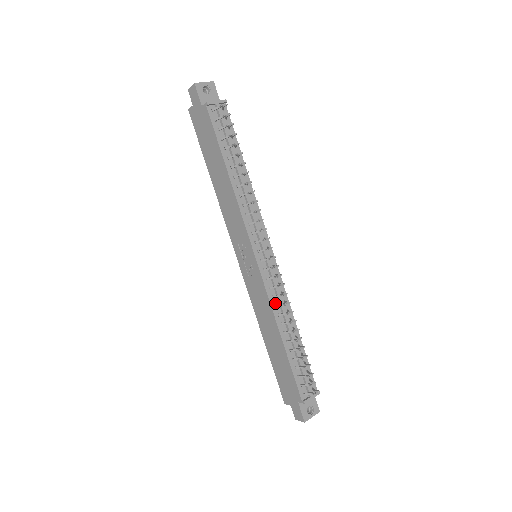
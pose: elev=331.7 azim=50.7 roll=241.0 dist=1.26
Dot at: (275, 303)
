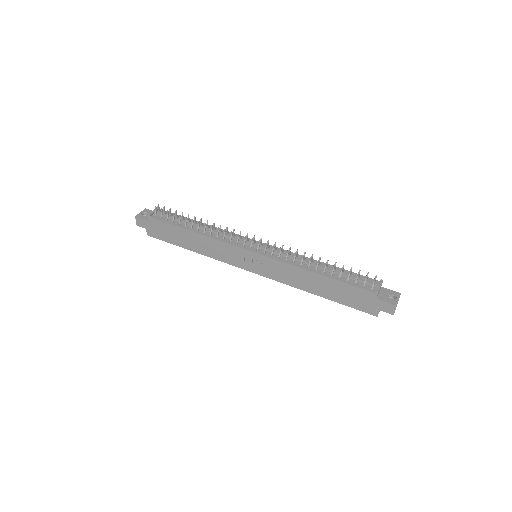
Dot at: (291, 262)
